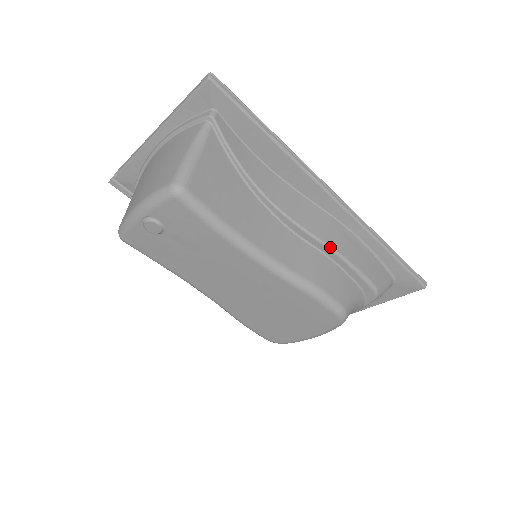
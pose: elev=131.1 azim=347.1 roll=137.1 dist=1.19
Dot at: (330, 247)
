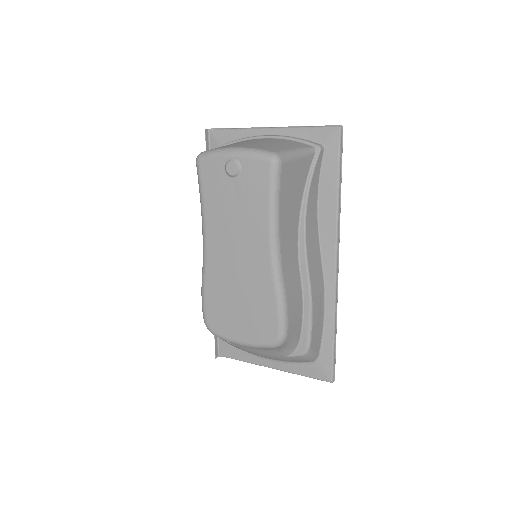
Dot at: (311, 290)
